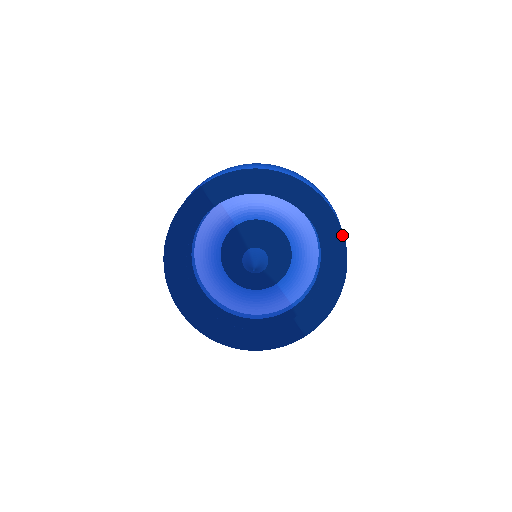
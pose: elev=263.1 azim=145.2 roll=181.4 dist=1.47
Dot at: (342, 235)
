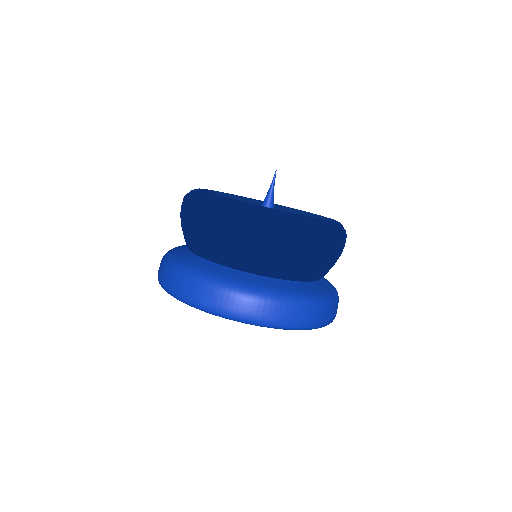
Dot at: occluded
